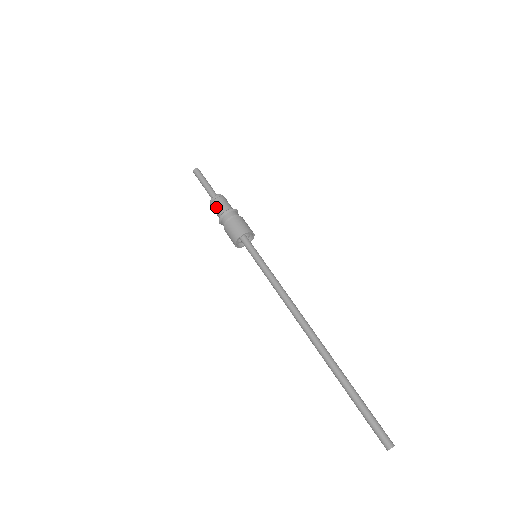
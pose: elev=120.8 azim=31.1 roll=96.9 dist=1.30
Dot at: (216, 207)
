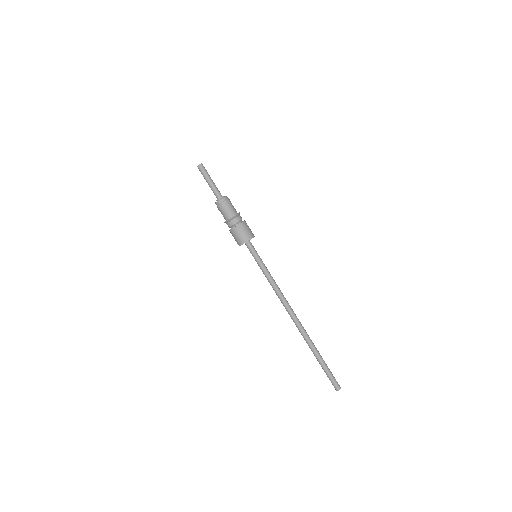
Dot at: (223, 210)
